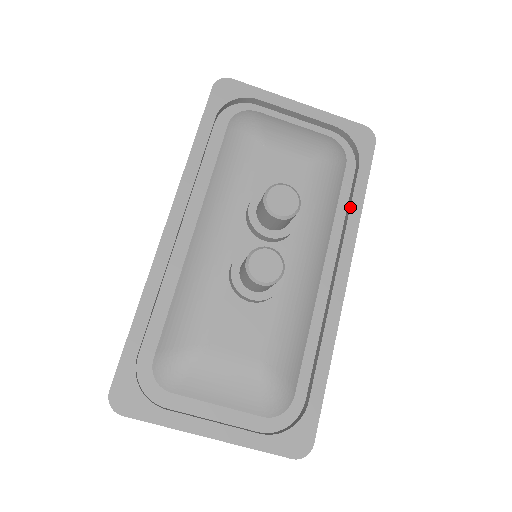
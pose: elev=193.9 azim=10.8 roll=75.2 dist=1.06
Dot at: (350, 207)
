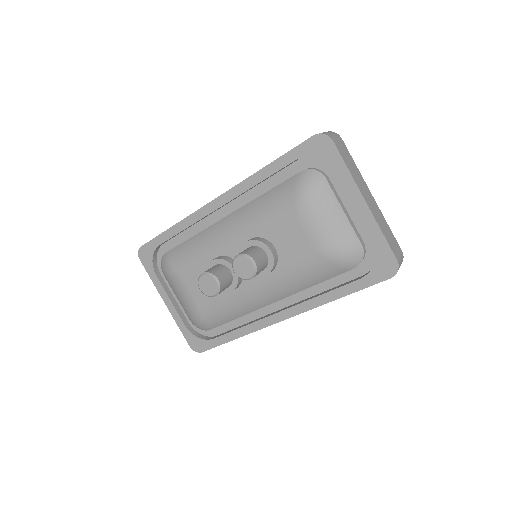
Dot at: (325, 293)
